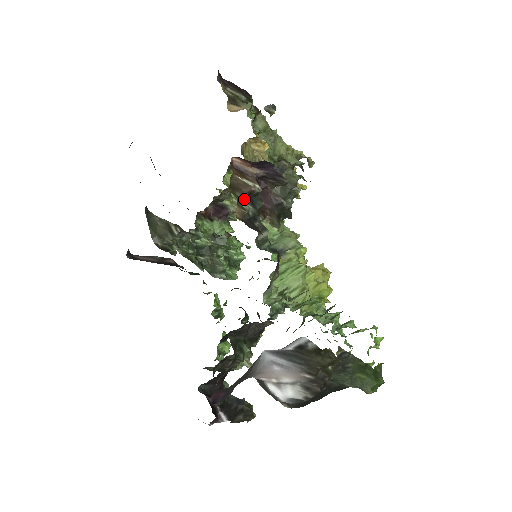
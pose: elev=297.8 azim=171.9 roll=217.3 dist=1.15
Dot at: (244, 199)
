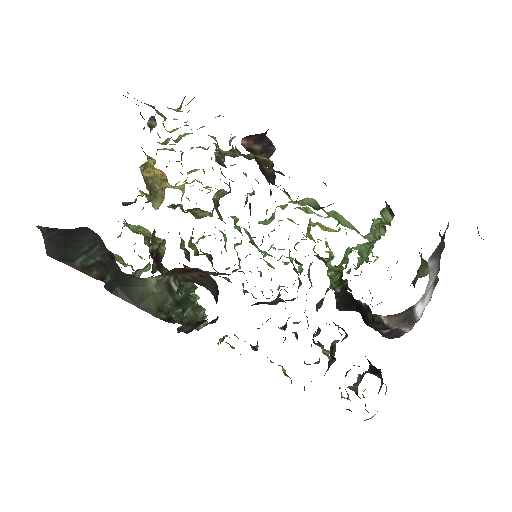
Dot at: occluded
